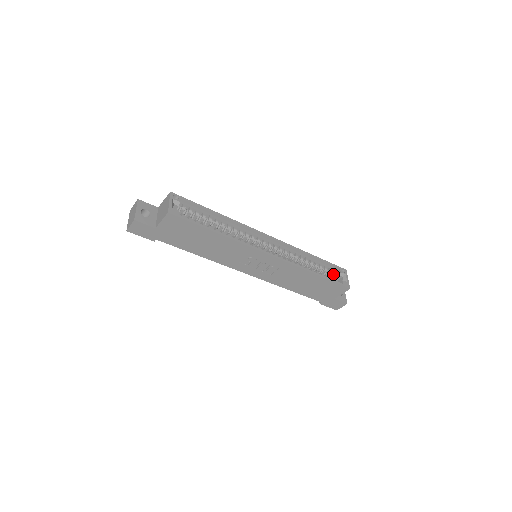
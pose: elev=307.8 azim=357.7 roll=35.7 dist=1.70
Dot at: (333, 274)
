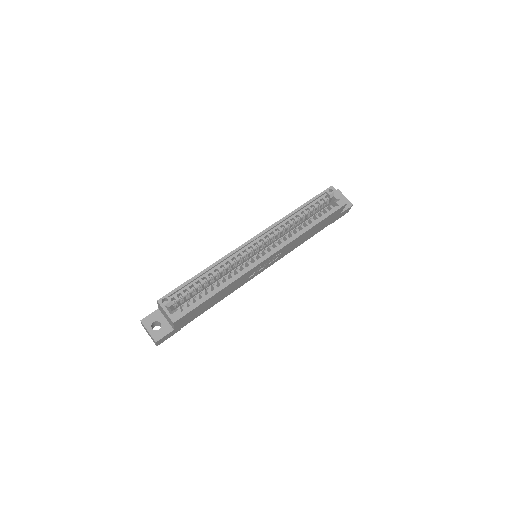
Dot at: (324, 203)
